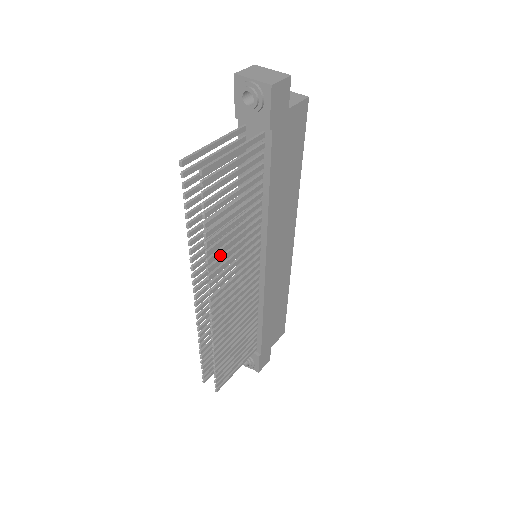
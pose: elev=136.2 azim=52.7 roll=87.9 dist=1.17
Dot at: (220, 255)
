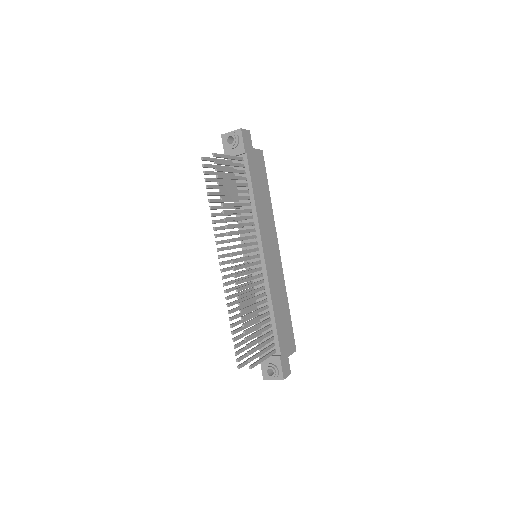
Dot at: occluded
